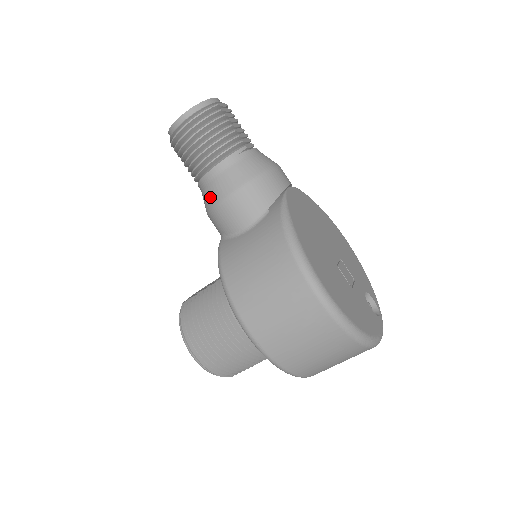
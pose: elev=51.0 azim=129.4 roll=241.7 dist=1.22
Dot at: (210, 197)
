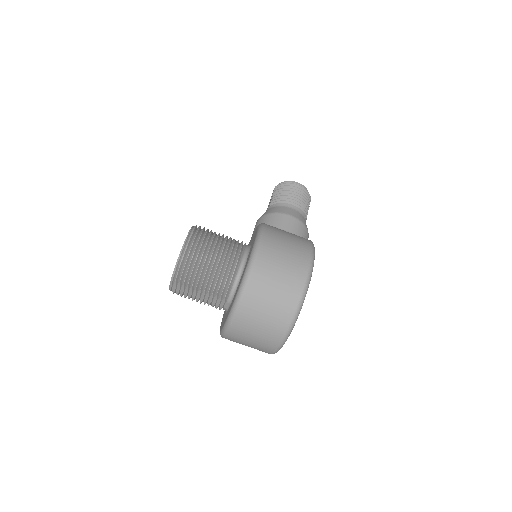
Dot at: (279, 209)
